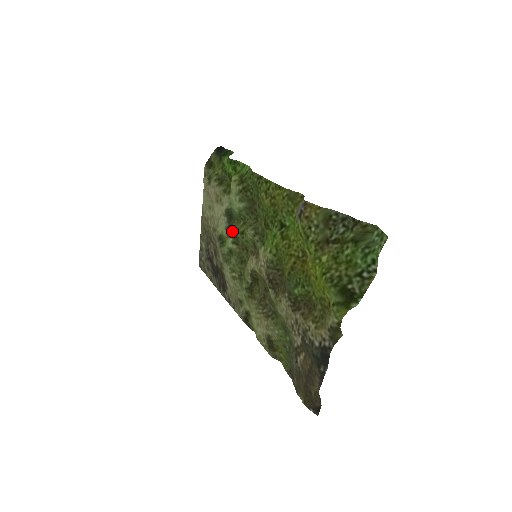
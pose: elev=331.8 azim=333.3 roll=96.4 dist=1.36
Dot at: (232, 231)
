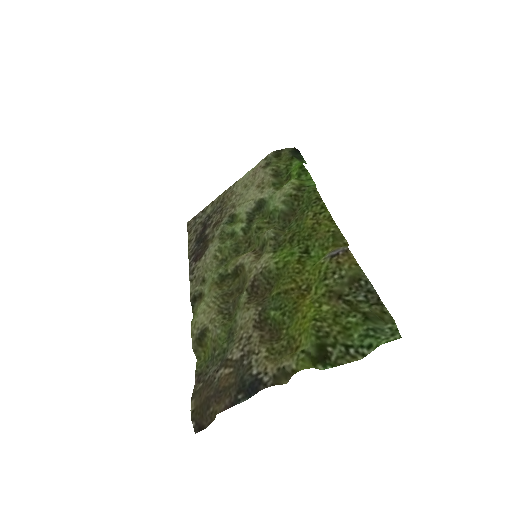
Dot at: (250, 220)
